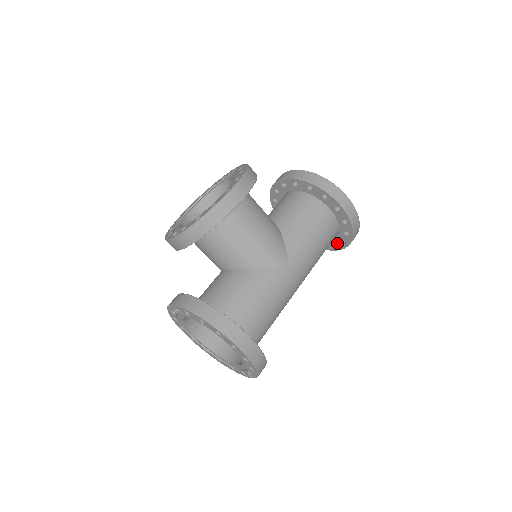
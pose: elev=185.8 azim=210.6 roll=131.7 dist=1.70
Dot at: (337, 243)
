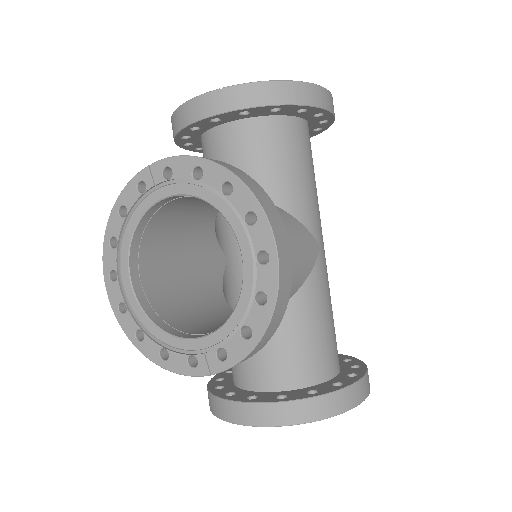
Dot at: occluded
